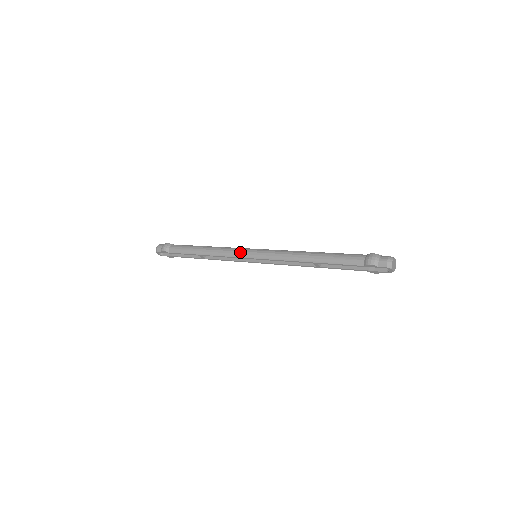
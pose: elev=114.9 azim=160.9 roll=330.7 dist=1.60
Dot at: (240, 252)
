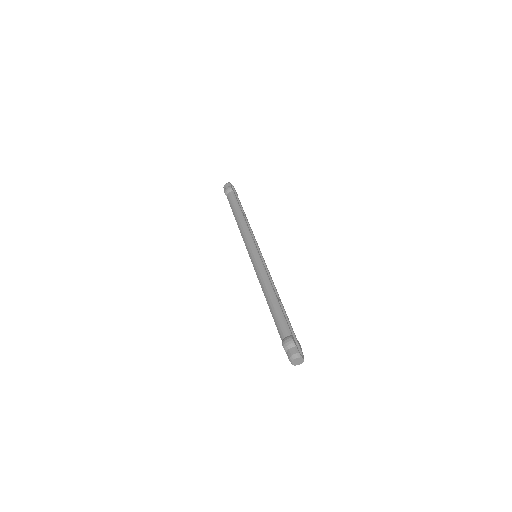
Dot at: (248, 244)
